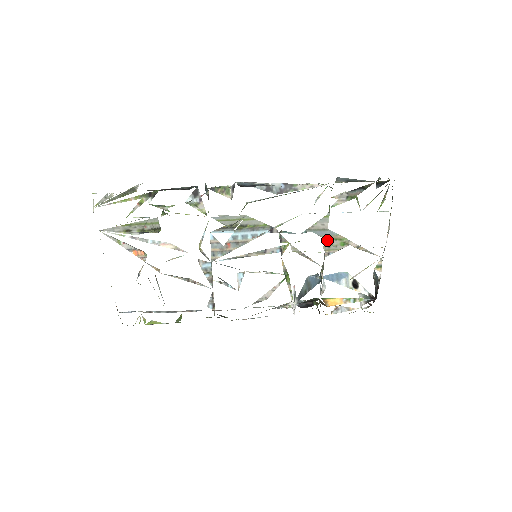
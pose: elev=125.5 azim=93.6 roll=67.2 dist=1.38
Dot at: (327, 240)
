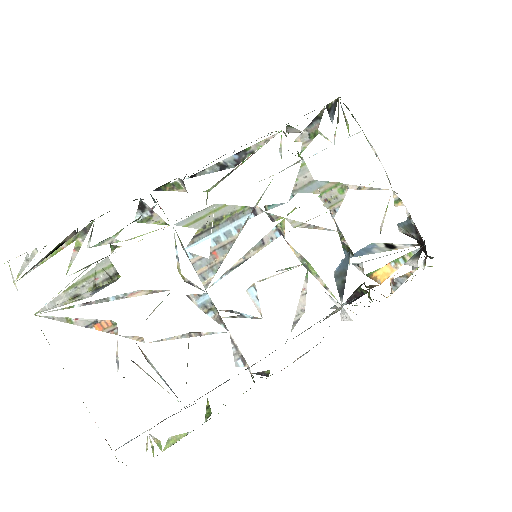
Dot at: (322, 194)
